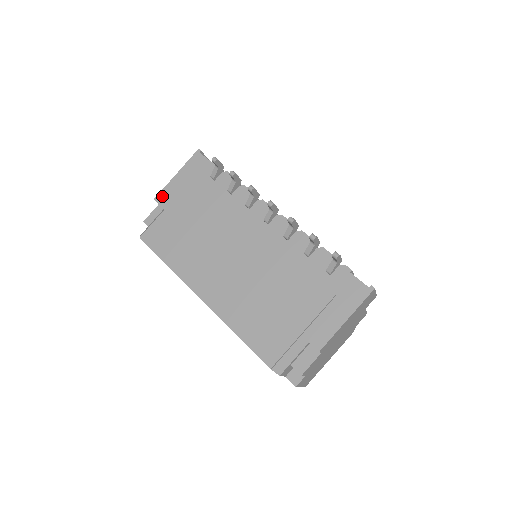
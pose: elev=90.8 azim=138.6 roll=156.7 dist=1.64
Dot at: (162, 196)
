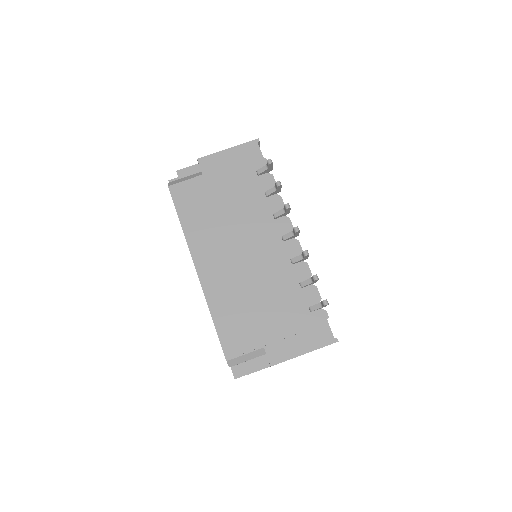
Dot at: (206, 161)
